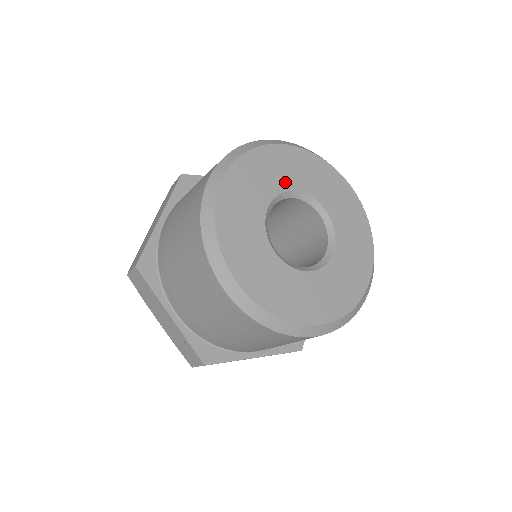
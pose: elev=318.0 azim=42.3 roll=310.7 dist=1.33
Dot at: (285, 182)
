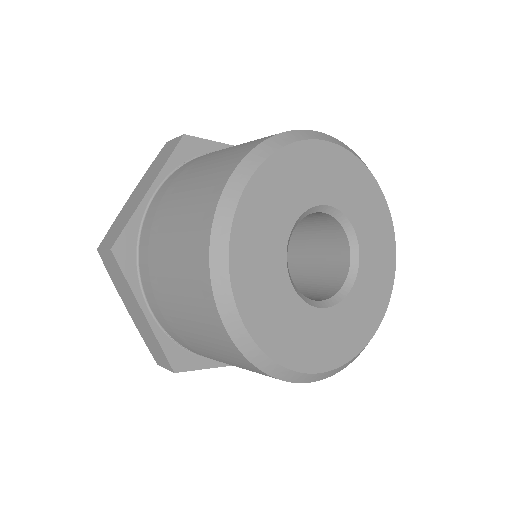
Dot at: (280, 231)
